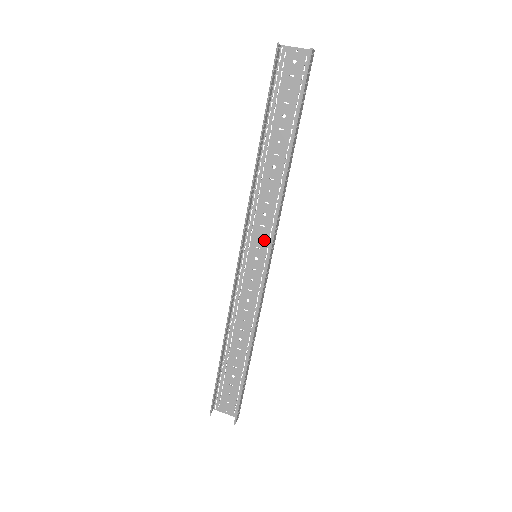
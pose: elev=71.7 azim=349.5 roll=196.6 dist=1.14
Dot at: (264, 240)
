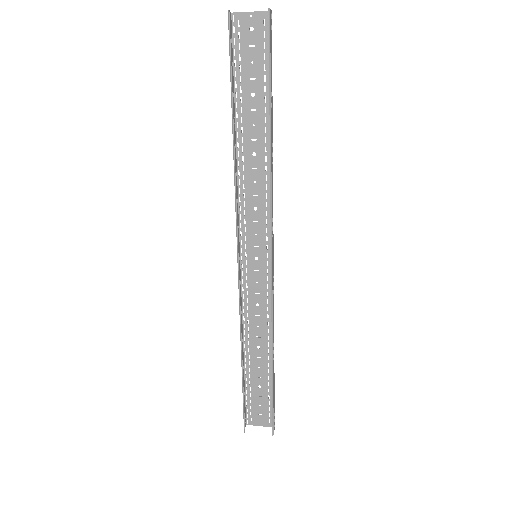
Dot at: (261, 237)
